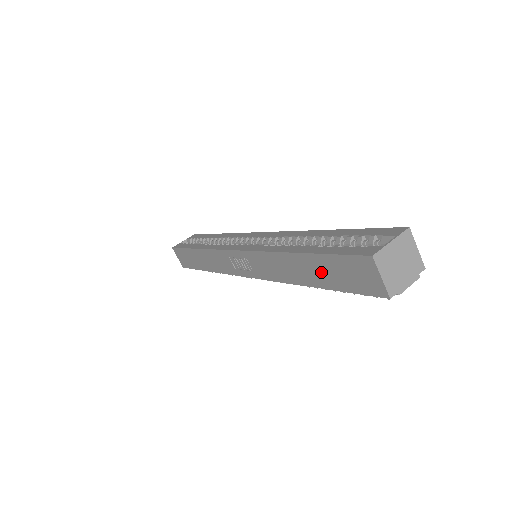
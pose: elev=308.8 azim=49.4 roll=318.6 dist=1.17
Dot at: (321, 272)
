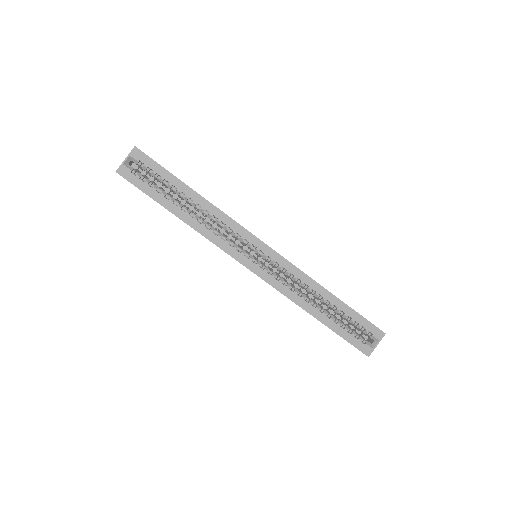
Dot at: occluded
